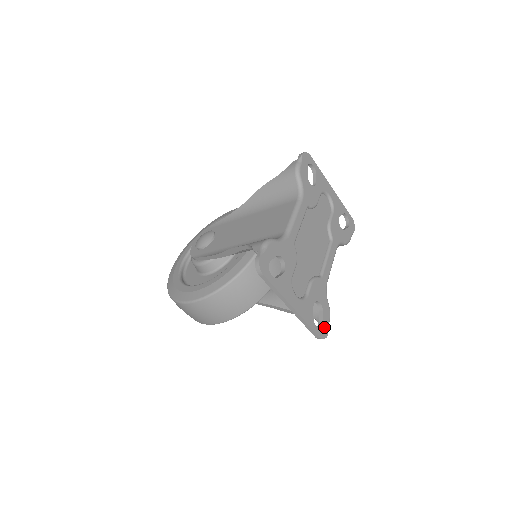
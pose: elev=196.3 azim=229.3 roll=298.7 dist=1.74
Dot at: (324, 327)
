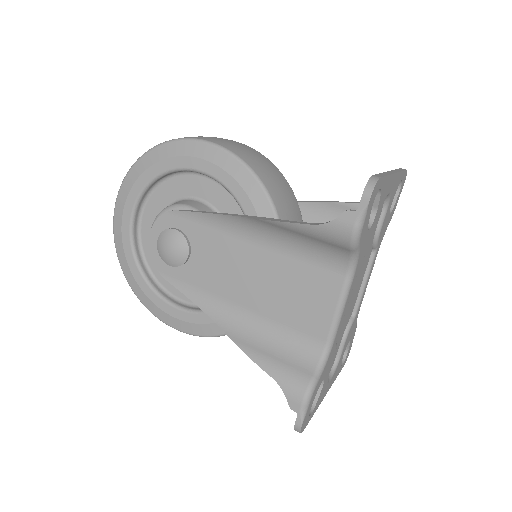
Dot at: (348, 352)
